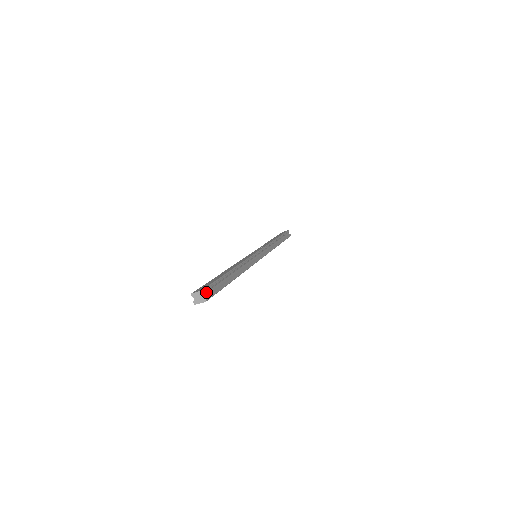
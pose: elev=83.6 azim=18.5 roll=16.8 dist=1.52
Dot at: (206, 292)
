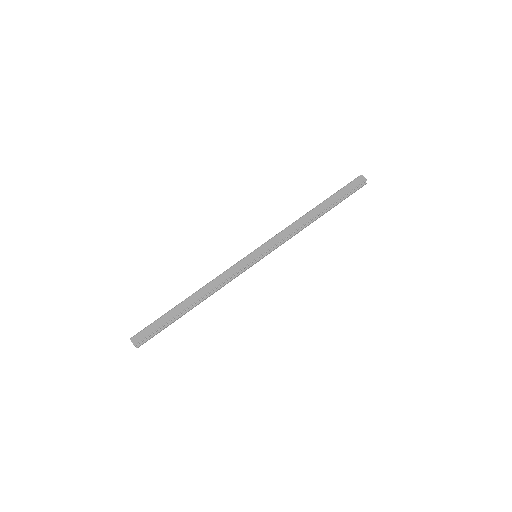
Dot at: (142, 341)
